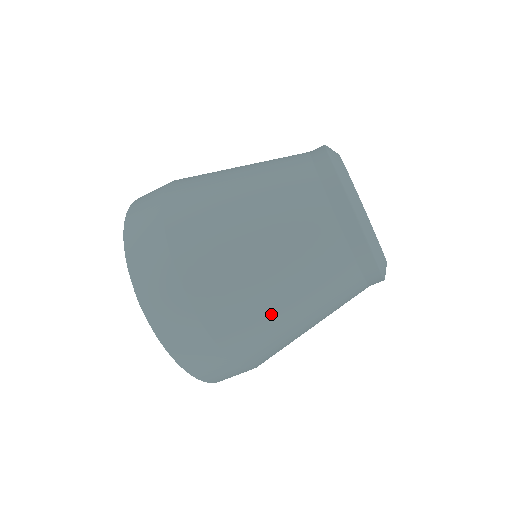
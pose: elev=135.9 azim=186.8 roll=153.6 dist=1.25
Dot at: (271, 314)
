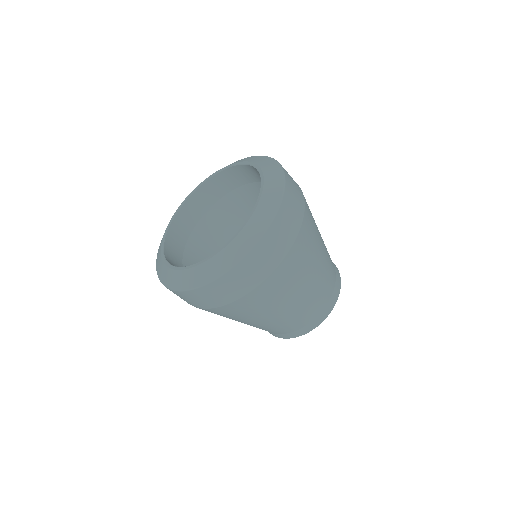
Dot at: occluded
